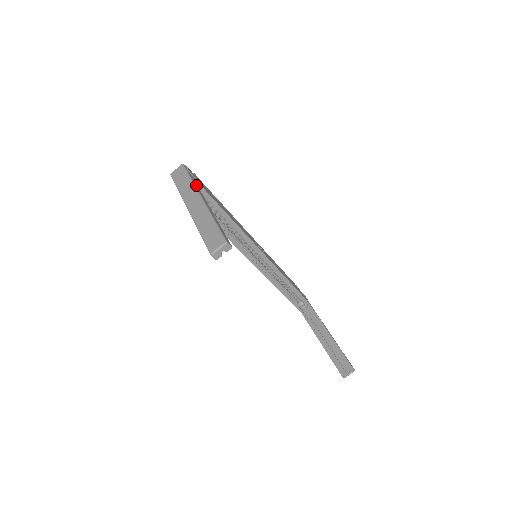
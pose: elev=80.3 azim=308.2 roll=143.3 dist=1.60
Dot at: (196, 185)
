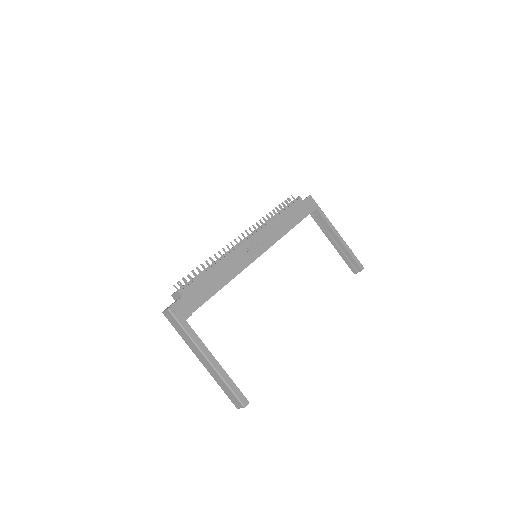
Dot at: (193, 336)
